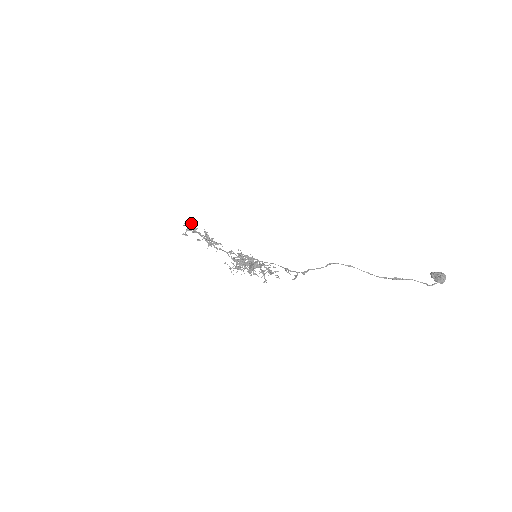
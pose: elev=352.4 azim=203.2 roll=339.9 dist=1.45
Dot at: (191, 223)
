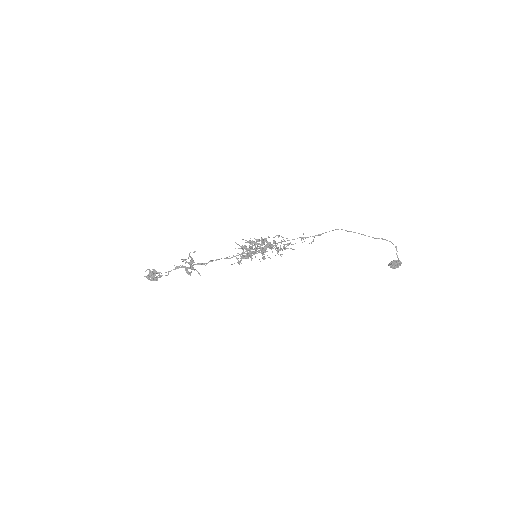
Dot at: (153, 271)
